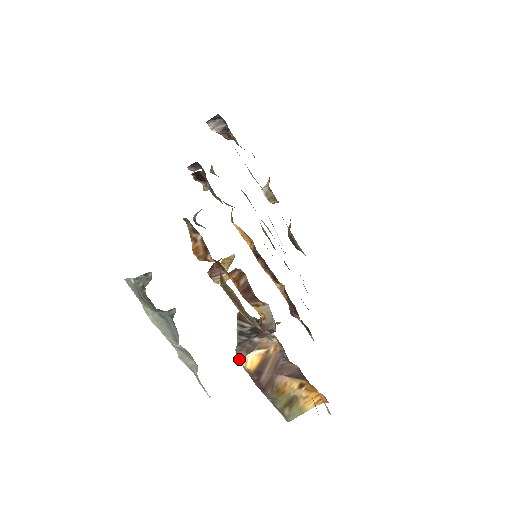
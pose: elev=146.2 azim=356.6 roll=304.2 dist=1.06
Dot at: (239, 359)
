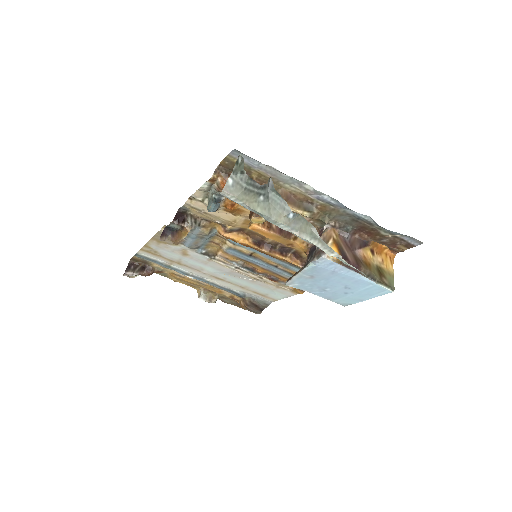
Dot at: (325, 257)
